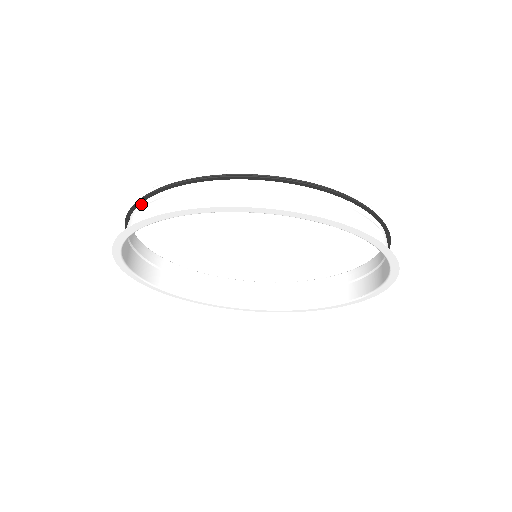
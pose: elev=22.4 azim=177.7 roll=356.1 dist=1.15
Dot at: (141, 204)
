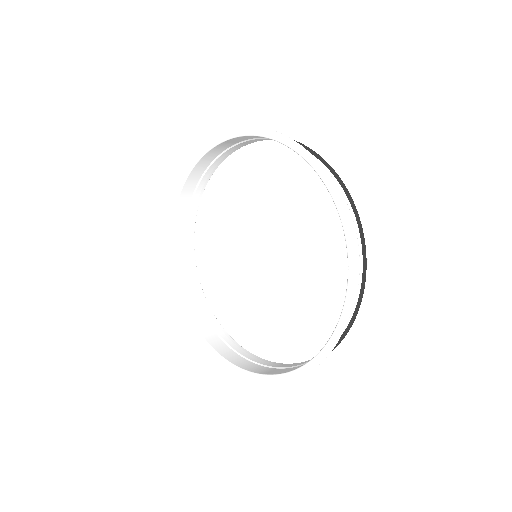
Dot at: (217, 162)
